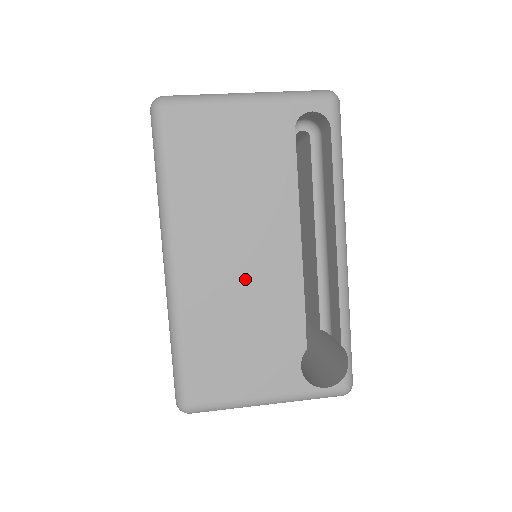
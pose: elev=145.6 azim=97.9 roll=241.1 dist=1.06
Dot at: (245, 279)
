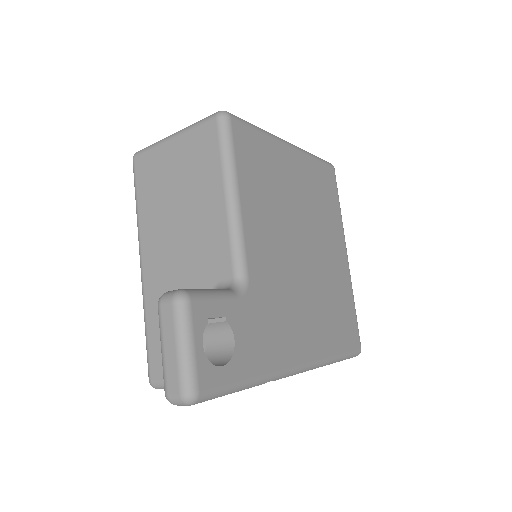
Dot at: occluded
